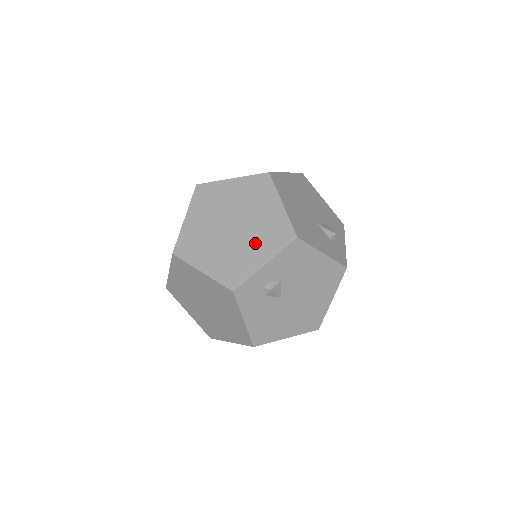
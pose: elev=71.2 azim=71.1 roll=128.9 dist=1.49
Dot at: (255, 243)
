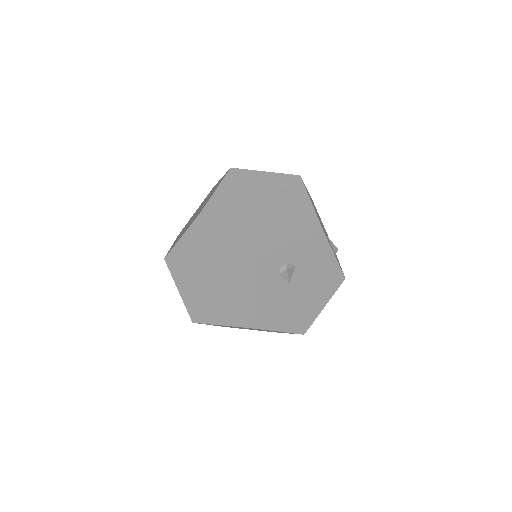
Dot at: (283, 224)
